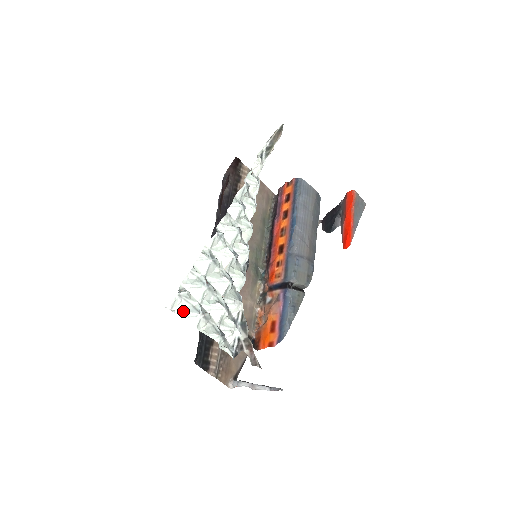
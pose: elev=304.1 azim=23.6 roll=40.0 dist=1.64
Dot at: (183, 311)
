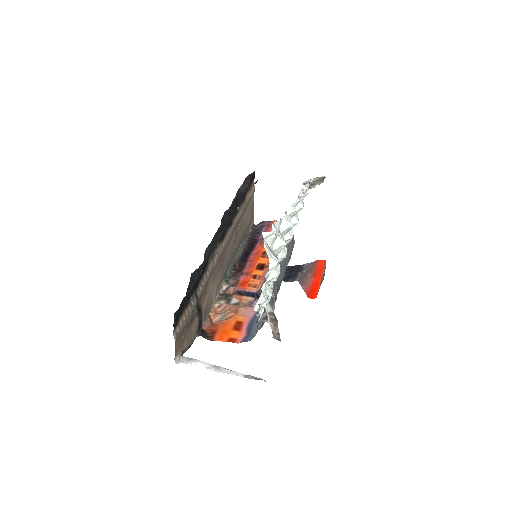
Dot at: (268, 248)
